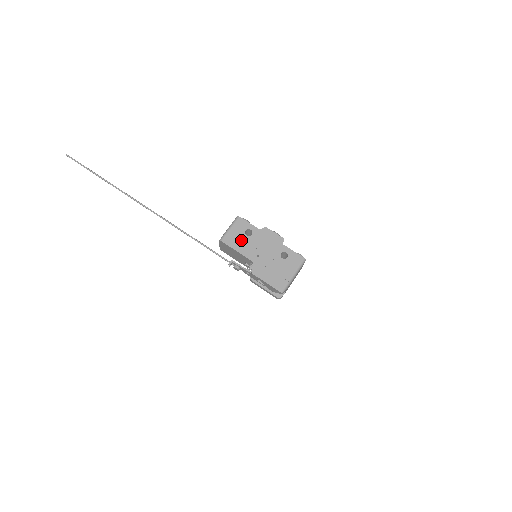
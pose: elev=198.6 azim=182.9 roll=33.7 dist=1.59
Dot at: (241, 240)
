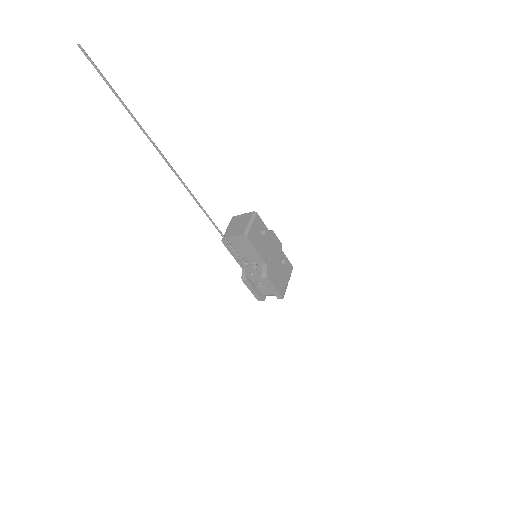
Dot at: (259, 239)
